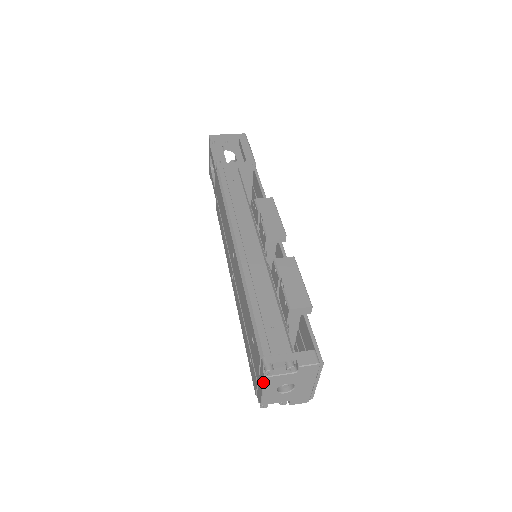
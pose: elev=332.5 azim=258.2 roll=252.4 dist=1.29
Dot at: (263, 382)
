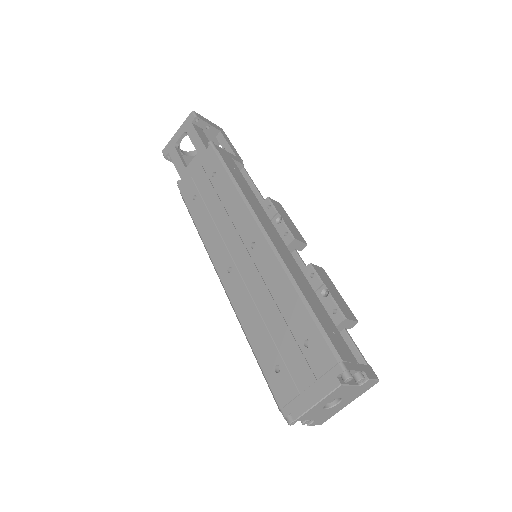
Dot at: (332, 391)
